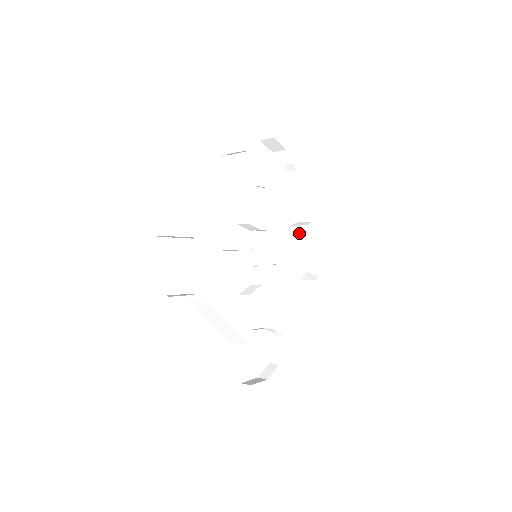
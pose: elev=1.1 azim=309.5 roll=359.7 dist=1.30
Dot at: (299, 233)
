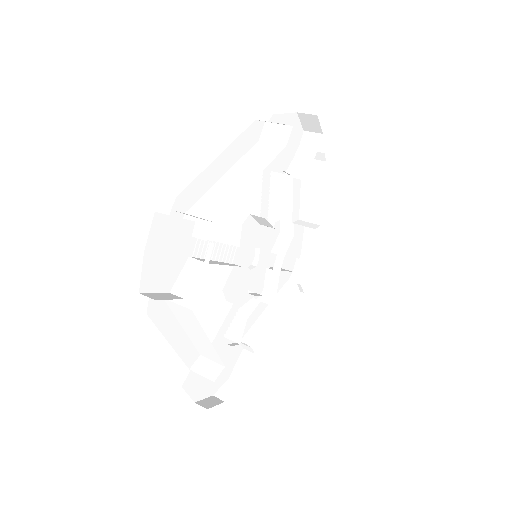
Dot at: (298, 232)
